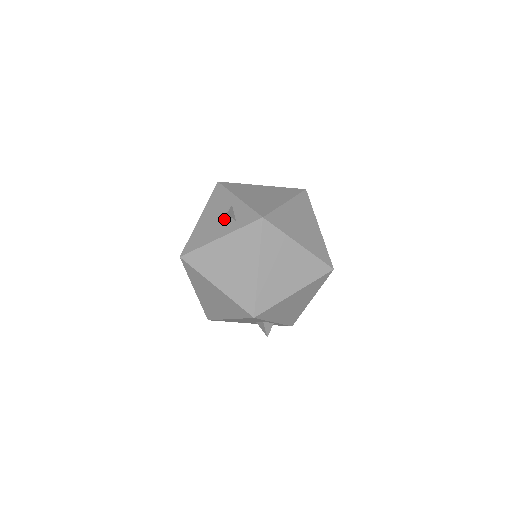
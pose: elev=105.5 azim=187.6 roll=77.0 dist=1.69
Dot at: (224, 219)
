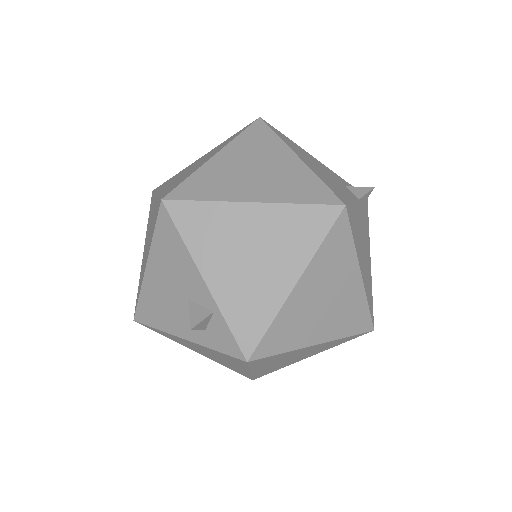
Dot at: (185, 308)
